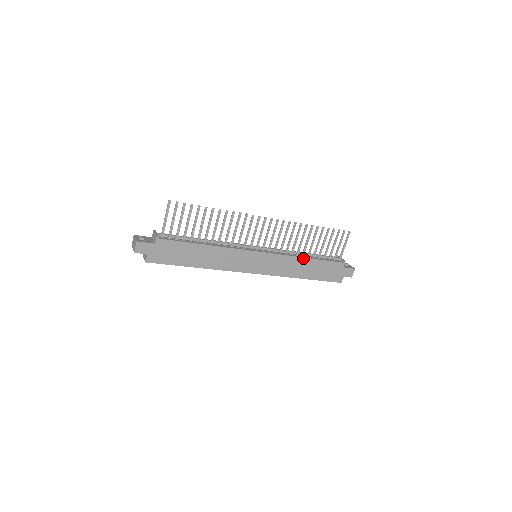
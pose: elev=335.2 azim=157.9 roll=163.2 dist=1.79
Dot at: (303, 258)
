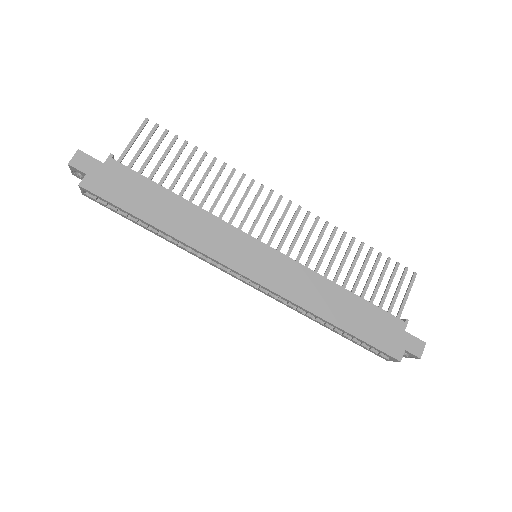
Dot at: (334, 284)
